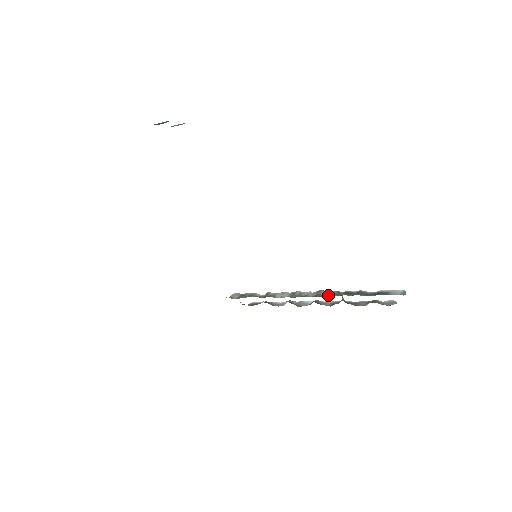
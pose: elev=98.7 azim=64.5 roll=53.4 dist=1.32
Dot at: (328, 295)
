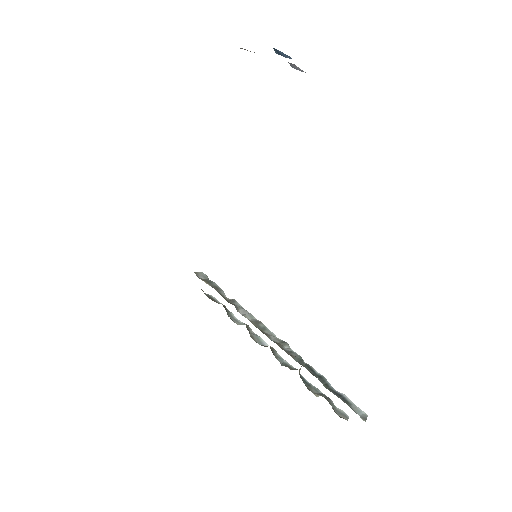
Dot at: (289, 353)
